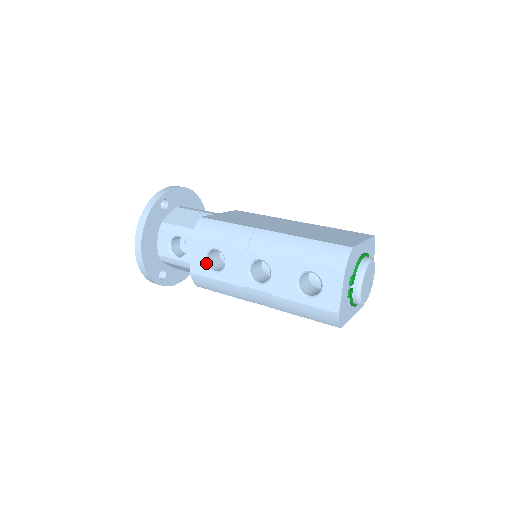
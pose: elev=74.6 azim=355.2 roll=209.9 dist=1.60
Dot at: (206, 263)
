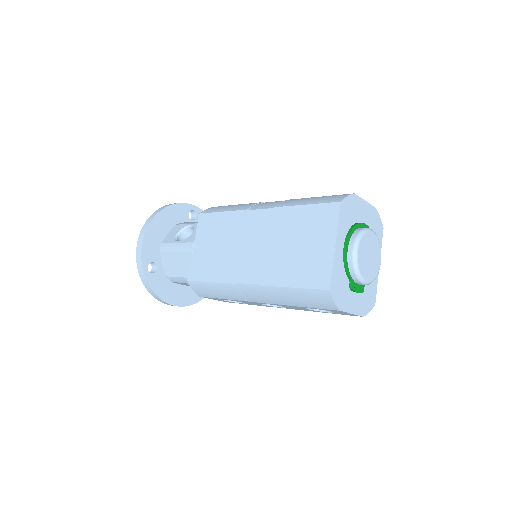
Dot at: (229, 301)
